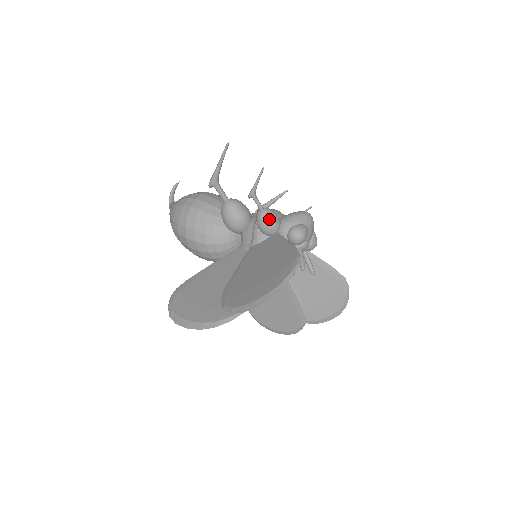
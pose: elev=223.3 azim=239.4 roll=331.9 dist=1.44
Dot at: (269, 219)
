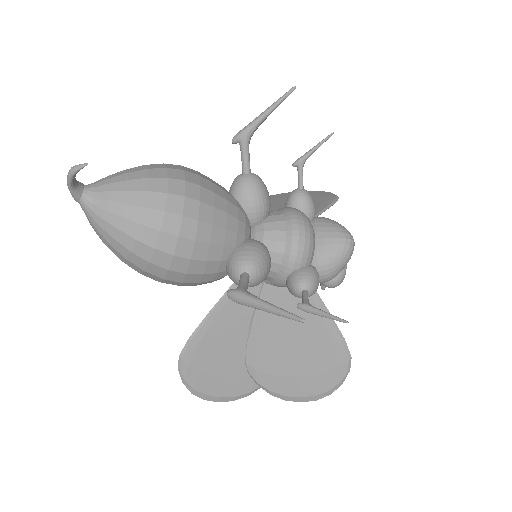
Dot at: occluded
